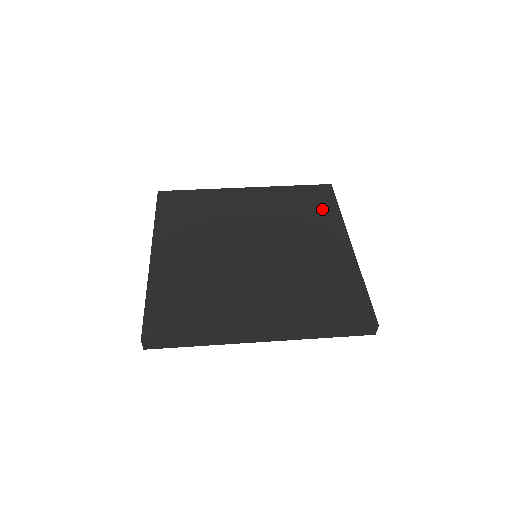
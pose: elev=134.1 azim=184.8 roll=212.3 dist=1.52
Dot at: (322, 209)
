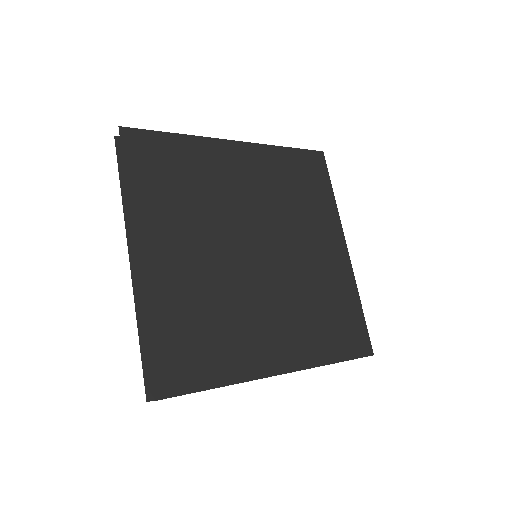
Dot at: (318, 192)
